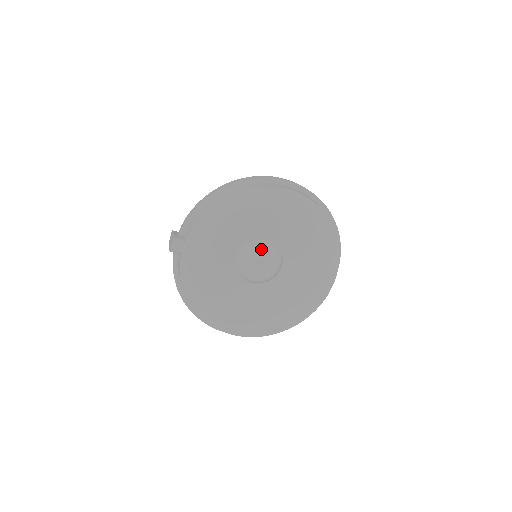
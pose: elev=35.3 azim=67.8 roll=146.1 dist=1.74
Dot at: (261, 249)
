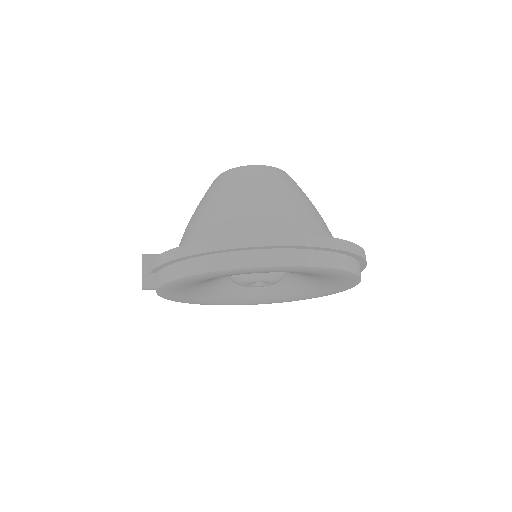
Dot at: (257, 278)
